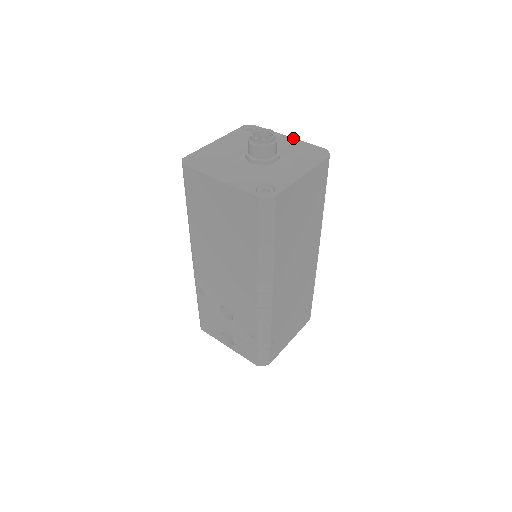
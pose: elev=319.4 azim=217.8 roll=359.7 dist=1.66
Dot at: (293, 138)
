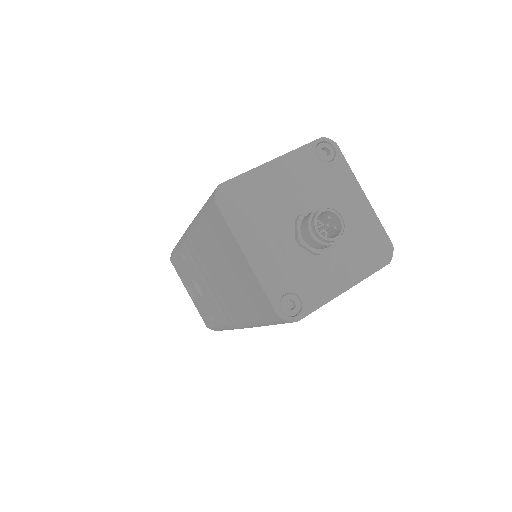
Dot at: (368, 201)
